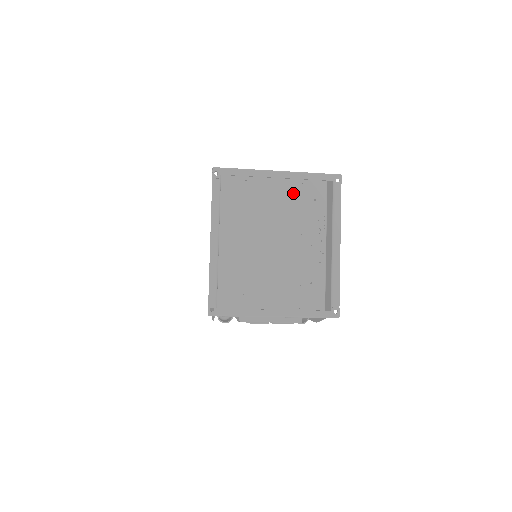
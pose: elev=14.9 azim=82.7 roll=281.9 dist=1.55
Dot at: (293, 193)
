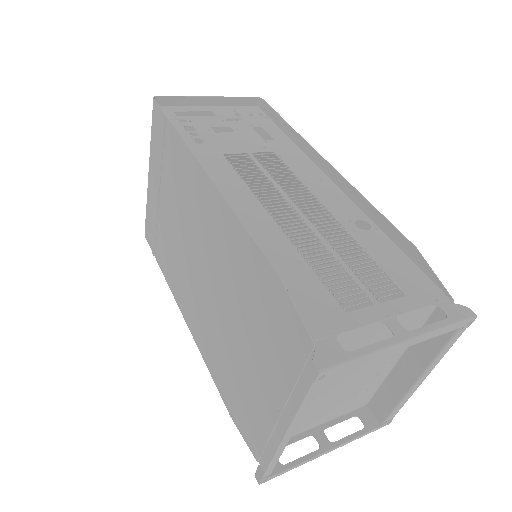
Dot at: occluded
